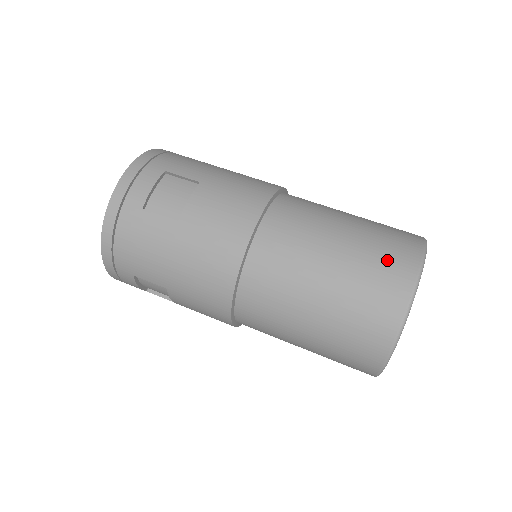
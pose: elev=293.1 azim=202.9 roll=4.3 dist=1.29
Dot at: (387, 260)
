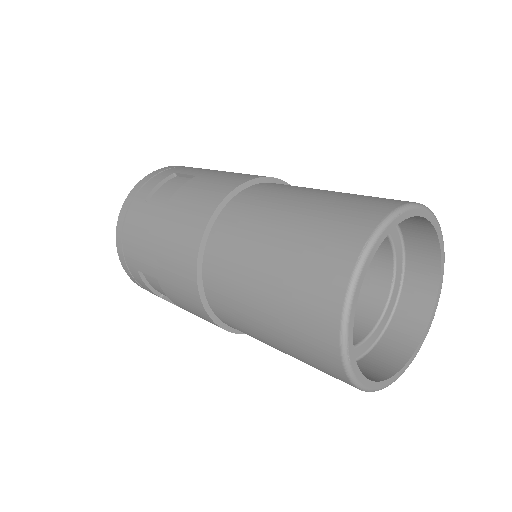
Dot at: (347, 215)
